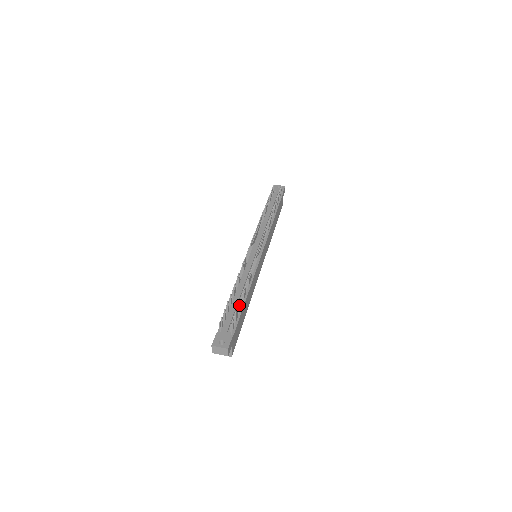
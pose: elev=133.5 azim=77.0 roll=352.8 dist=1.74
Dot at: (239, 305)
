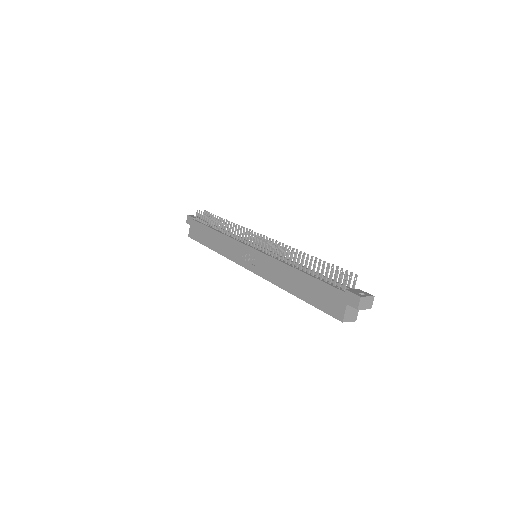
Dot at: occluded
